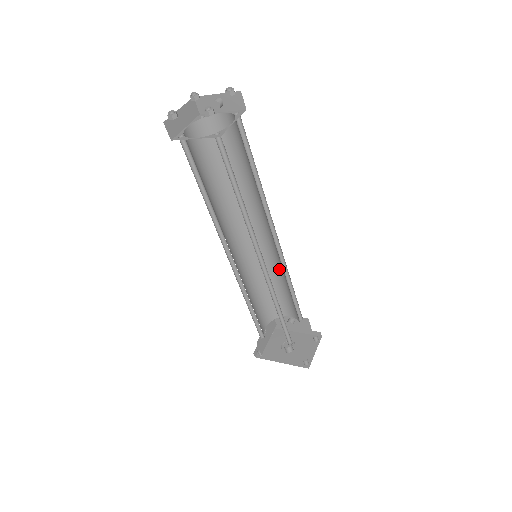
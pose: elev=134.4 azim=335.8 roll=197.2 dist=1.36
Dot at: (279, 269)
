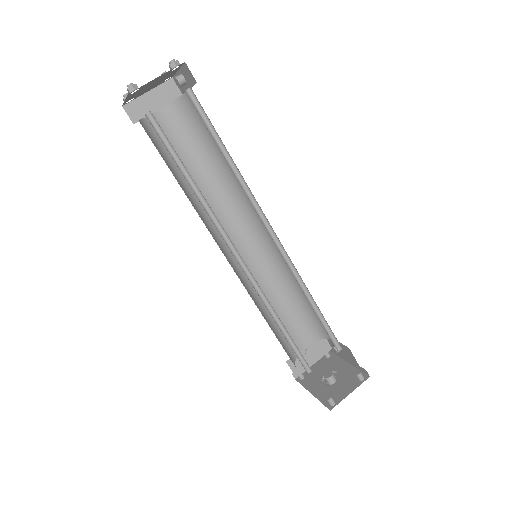
Dot at: occluded
